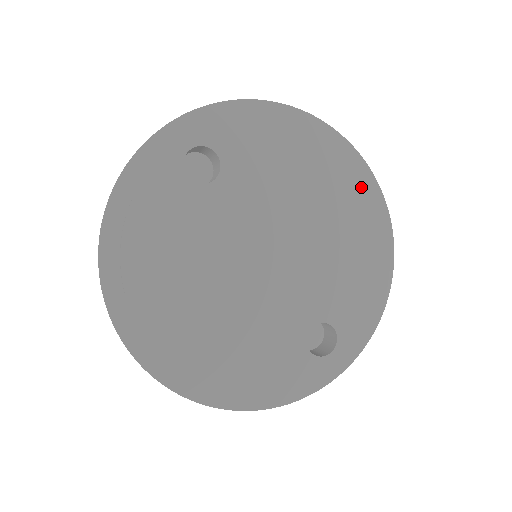
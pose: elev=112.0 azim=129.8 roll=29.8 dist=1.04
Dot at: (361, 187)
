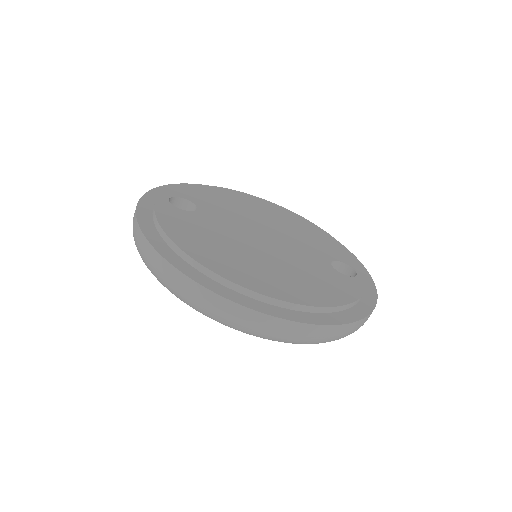
Dot at: (274, 205)
